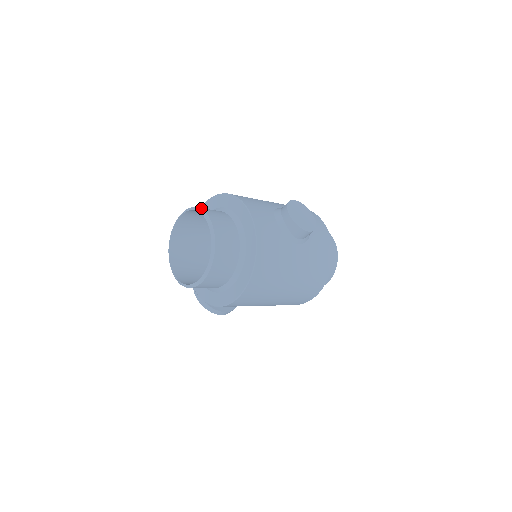
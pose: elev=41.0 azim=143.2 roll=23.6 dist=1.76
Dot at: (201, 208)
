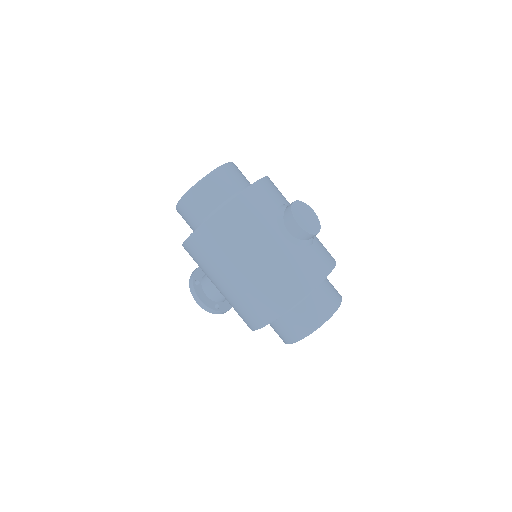
Dot at: occluded
